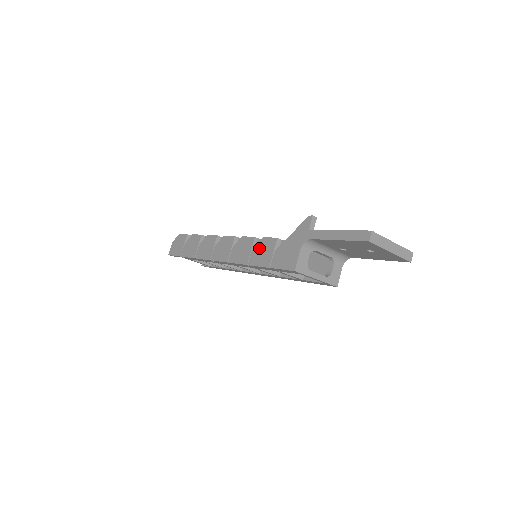
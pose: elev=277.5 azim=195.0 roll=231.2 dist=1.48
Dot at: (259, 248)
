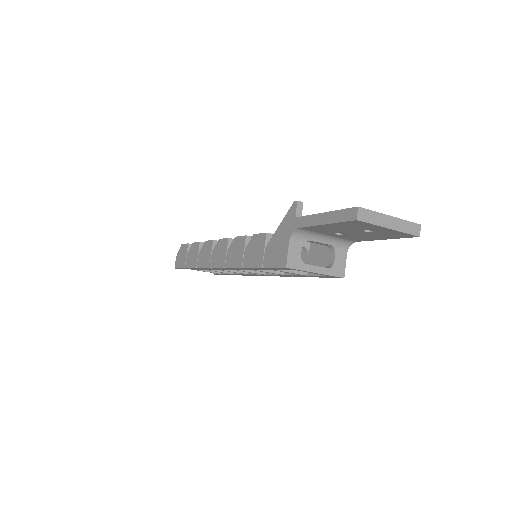
Dot at: (251, 247)
